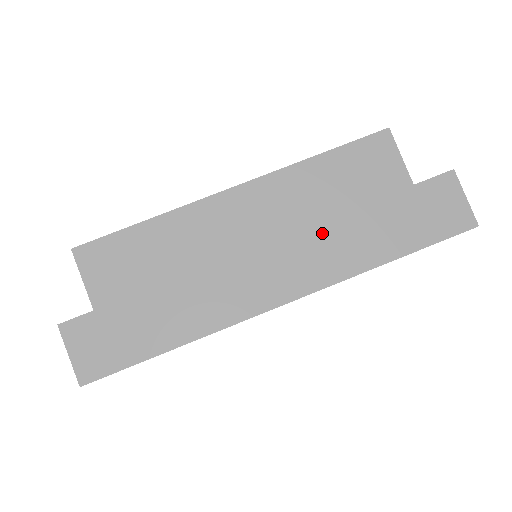
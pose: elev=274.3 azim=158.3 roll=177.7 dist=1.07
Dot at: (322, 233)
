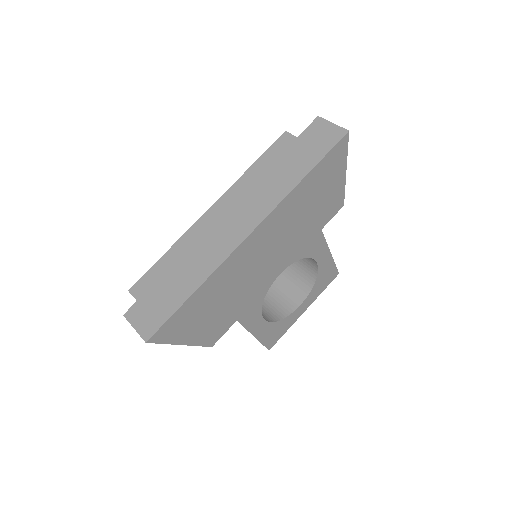
Dot at: (257, 187)
